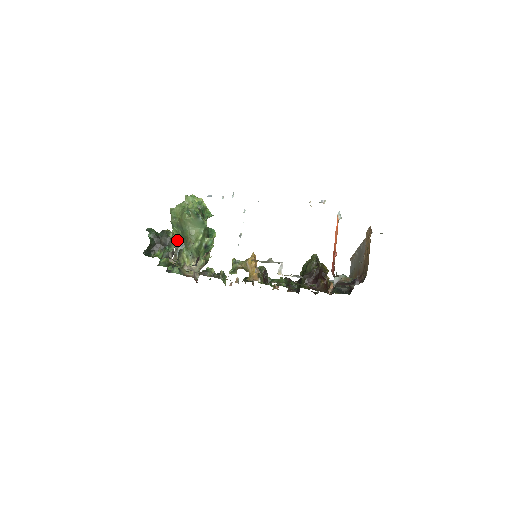
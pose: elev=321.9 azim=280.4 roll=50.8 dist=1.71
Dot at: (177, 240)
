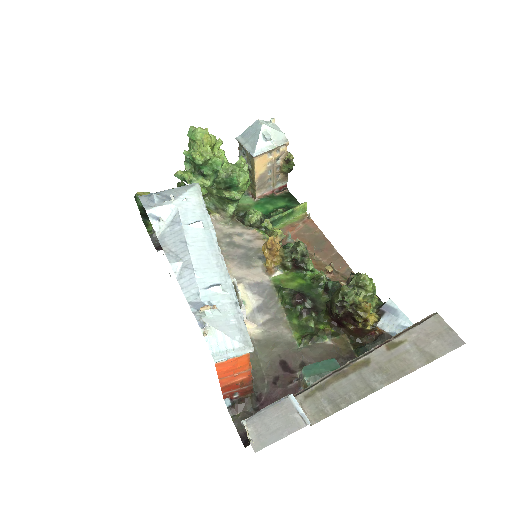
Dot at: occluded
